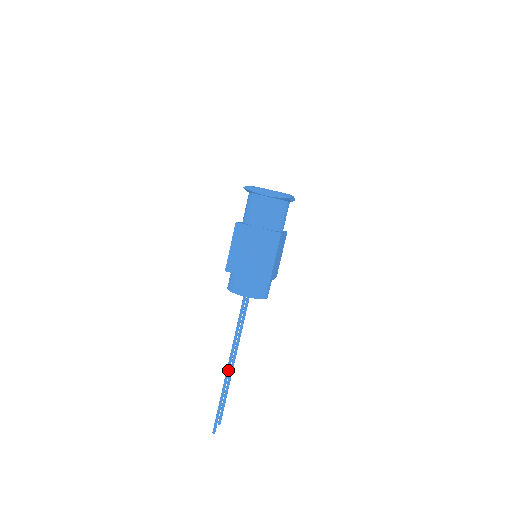
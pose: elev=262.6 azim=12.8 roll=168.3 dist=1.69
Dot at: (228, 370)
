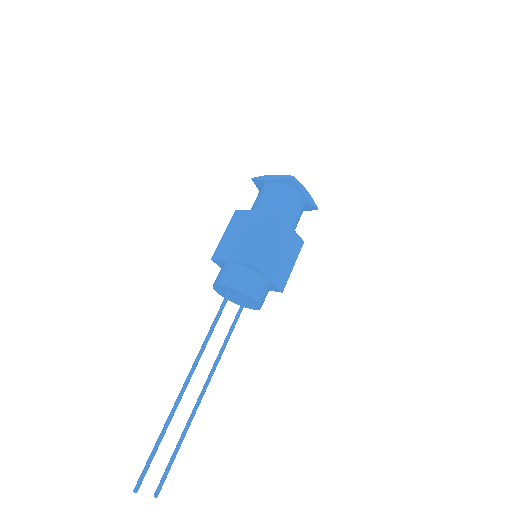
Dot at: (182, 390)
